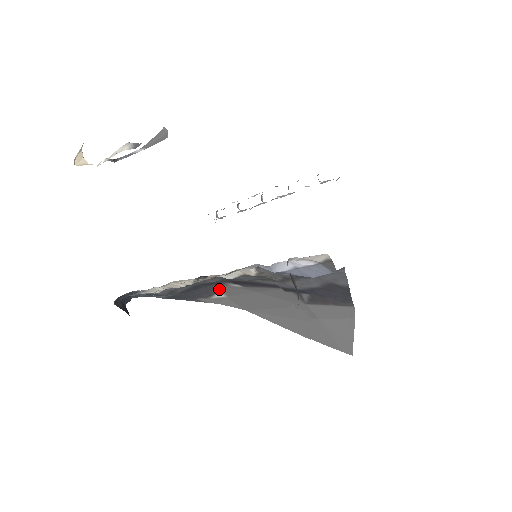
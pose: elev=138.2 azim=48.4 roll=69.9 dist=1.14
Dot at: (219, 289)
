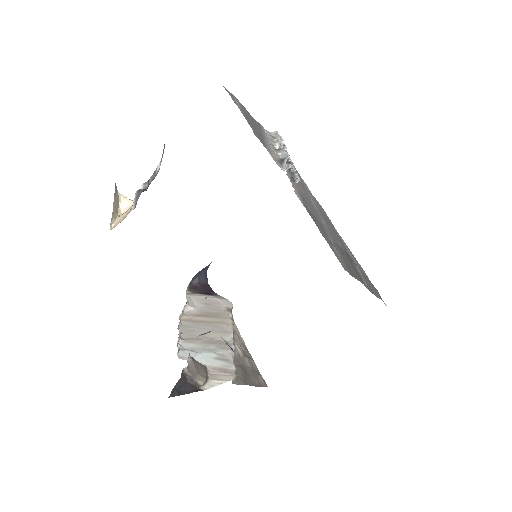
Dot at: occluded
